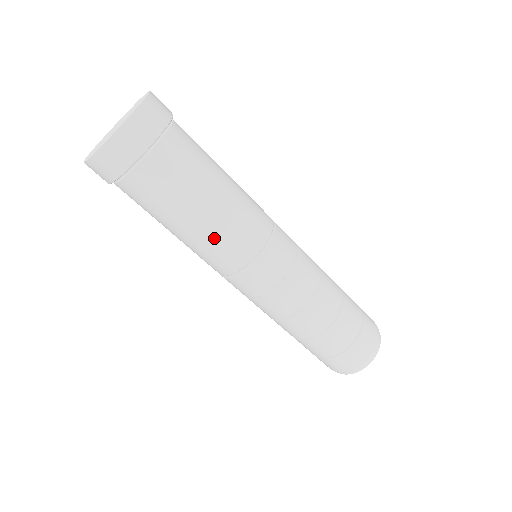
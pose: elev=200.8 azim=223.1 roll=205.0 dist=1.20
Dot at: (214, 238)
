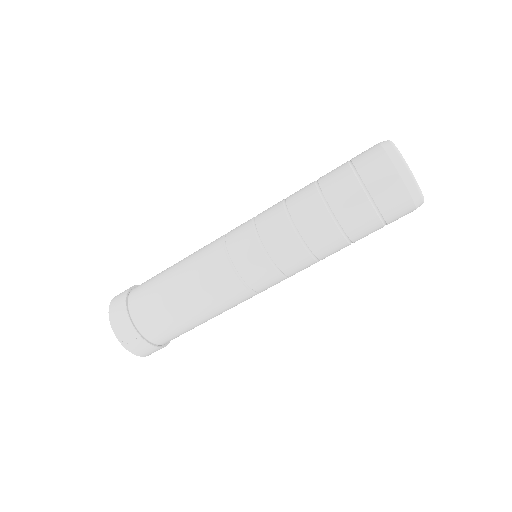
Dot at: occluded
